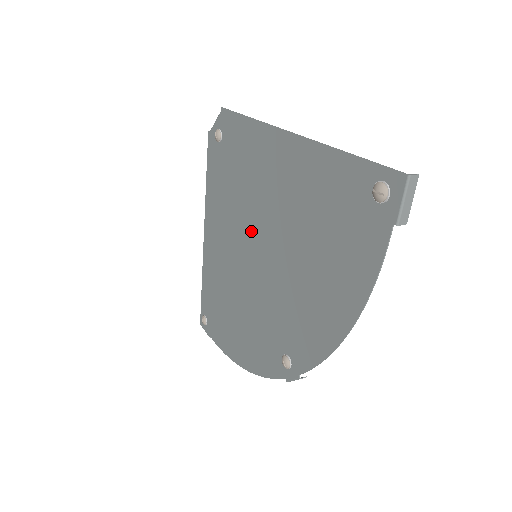
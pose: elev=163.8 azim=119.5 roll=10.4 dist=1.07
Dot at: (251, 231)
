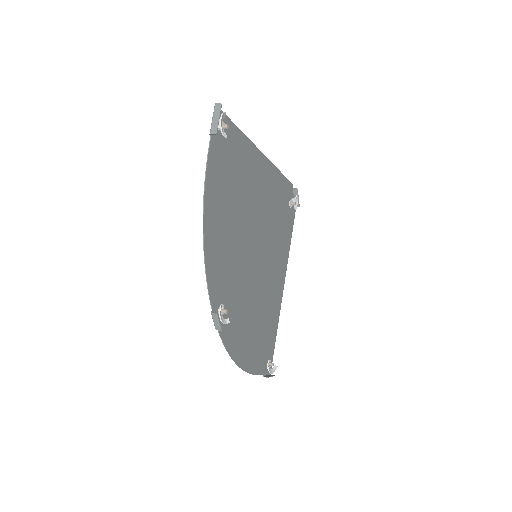
Dot at: (262, 241)
